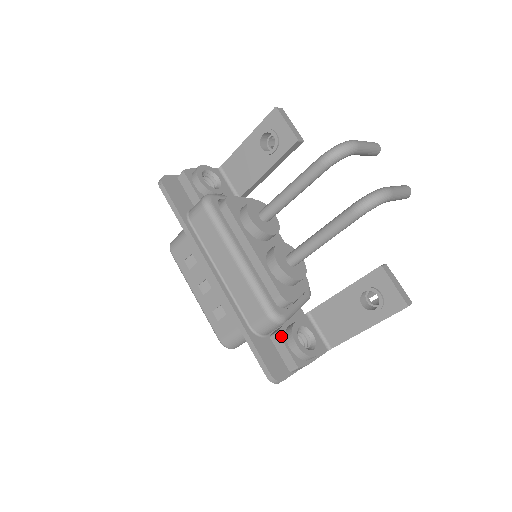
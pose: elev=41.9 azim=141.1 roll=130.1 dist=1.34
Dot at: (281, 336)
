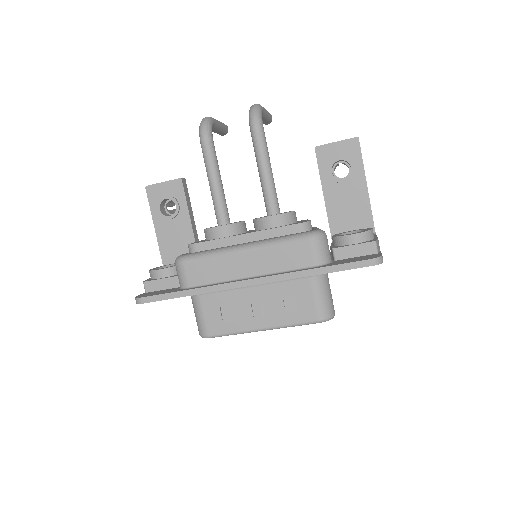
Dot at: (338, 247)
